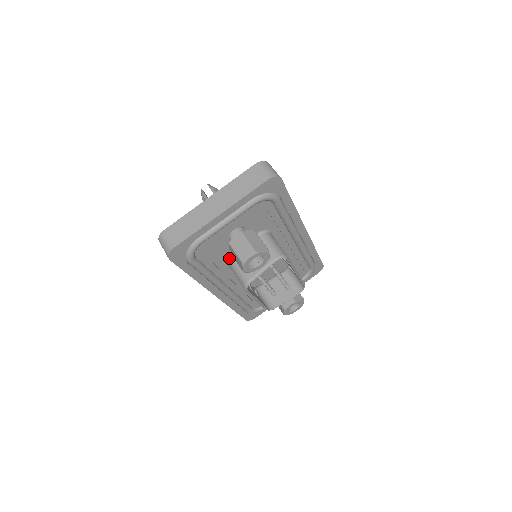
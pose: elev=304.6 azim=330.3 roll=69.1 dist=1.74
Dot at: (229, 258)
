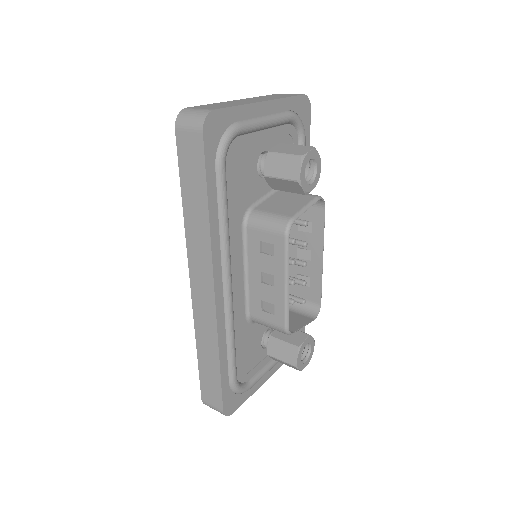
Dot at: (248, 209)
